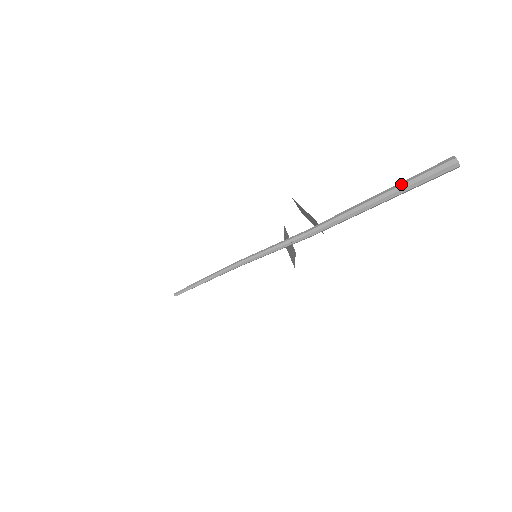
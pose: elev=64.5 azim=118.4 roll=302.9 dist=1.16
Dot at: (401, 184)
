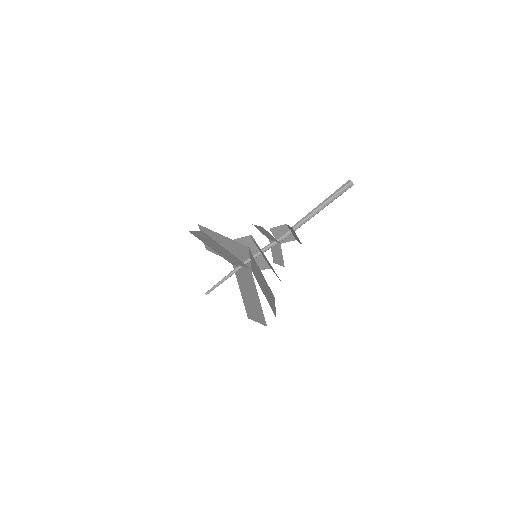
Dot at: (327, 198)
